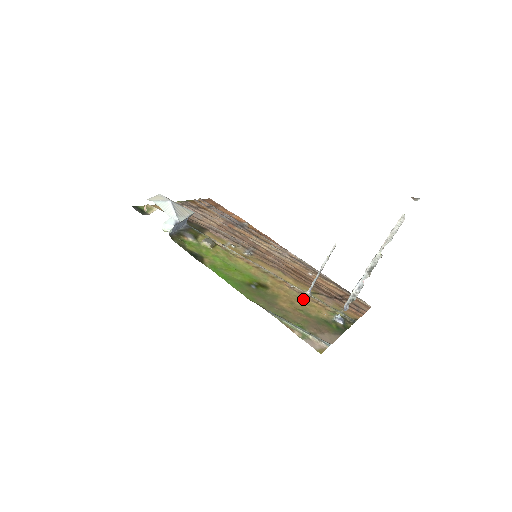
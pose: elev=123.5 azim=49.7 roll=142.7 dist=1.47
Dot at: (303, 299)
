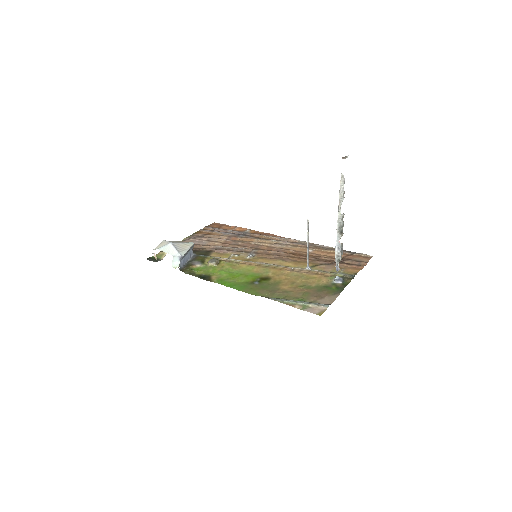
Dot at: (303, 276)
